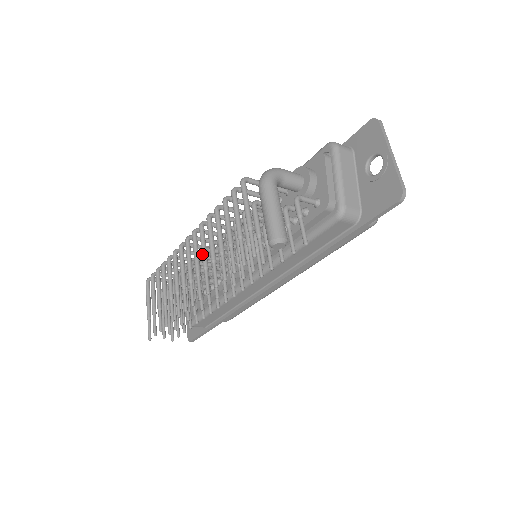
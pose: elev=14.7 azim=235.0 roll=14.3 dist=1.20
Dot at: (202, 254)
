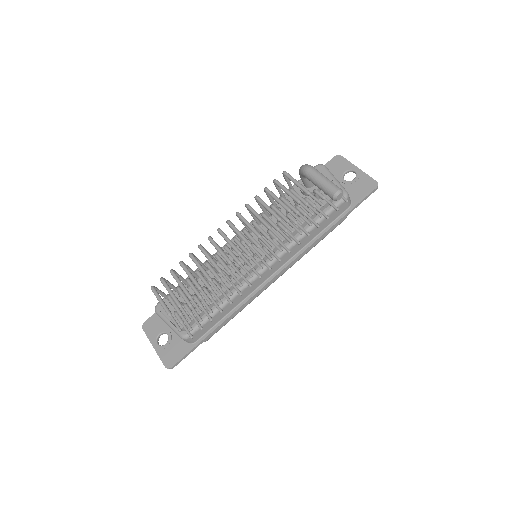
Dot at: (253, 228)
